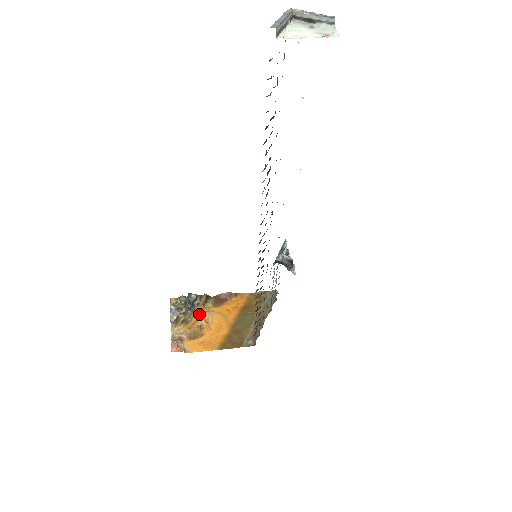
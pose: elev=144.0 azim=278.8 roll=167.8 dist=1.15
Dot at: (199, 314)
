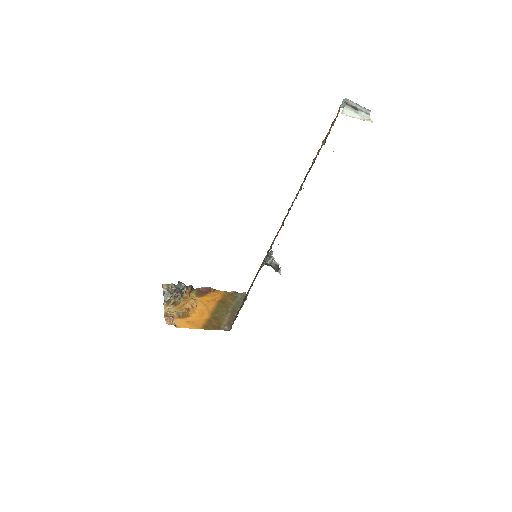
Dot at: (186, 300)
